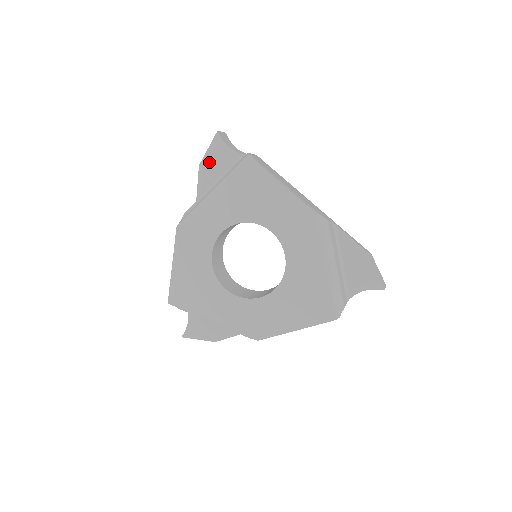
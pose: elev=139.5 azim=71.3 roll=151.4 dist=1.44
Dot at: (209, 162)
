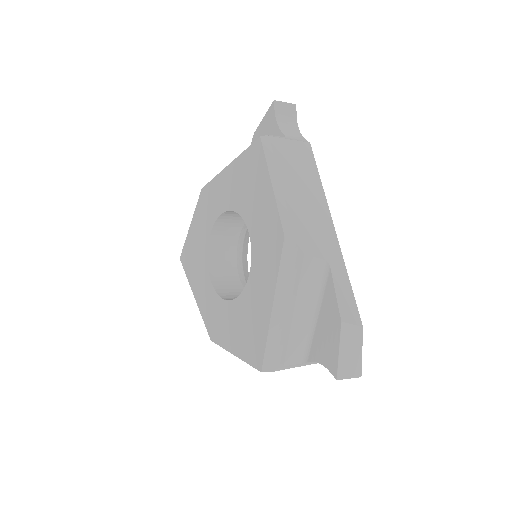
Dot at: (261, 133)
